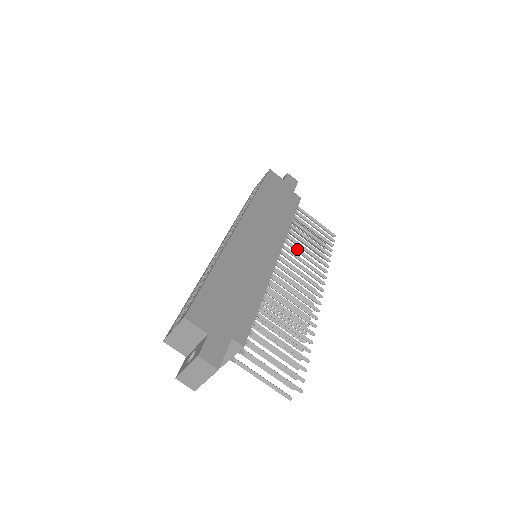
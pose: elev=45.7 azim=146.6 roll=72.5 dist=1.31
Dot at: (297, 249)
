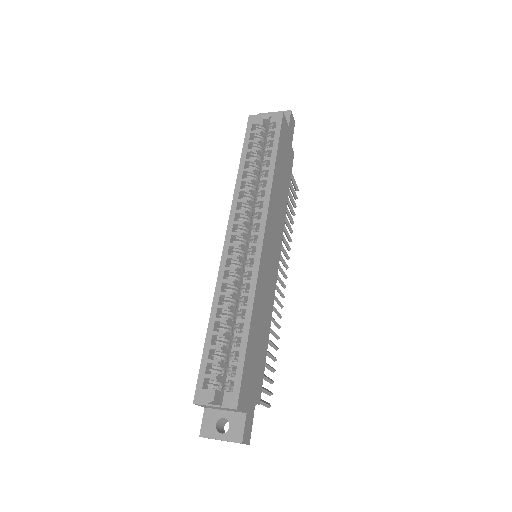
Dot at: occluded
